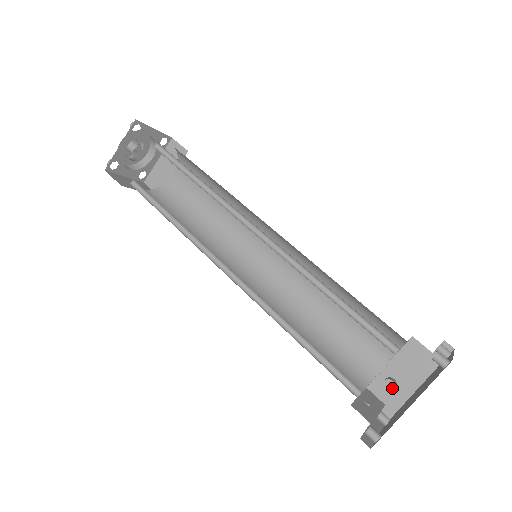
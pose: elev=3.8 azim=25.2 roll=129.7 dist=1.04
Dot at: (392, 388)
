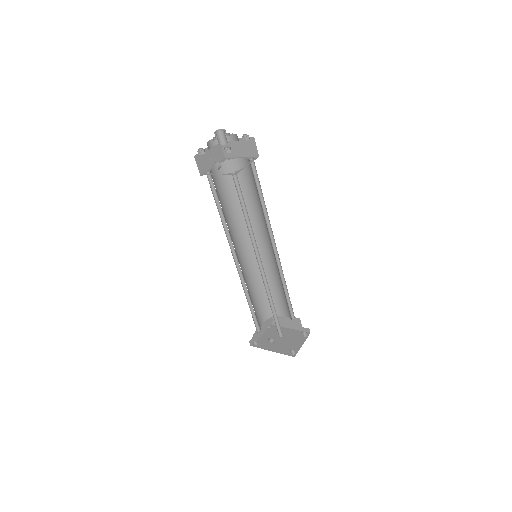
Dot at: (279, 320)
